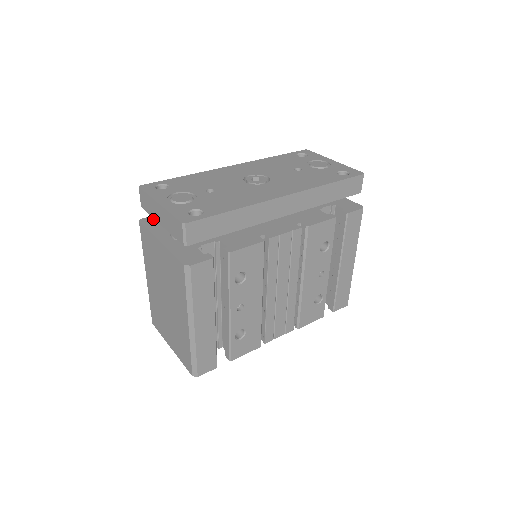
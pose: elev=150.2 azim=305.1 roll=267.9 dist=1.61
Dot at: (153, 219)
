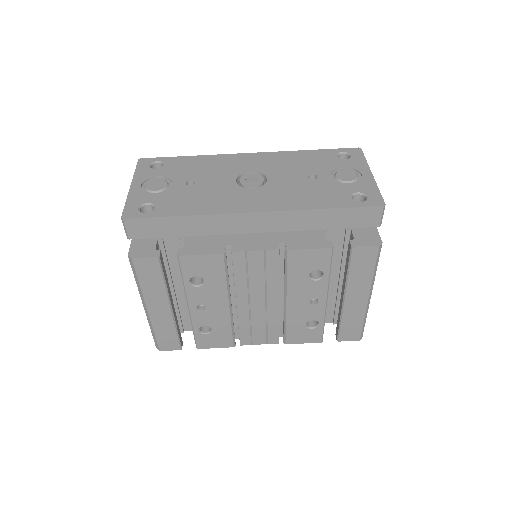
Dot at: occluded
